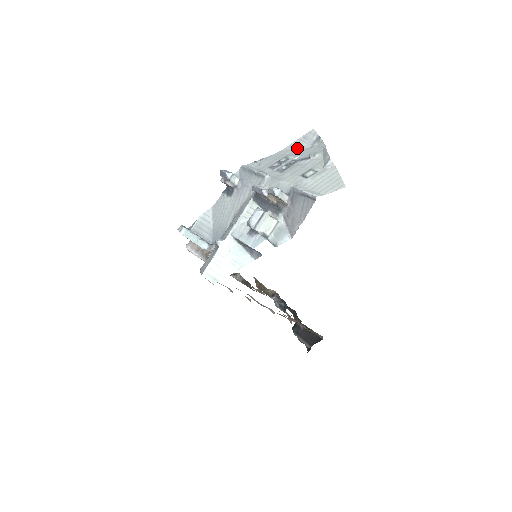
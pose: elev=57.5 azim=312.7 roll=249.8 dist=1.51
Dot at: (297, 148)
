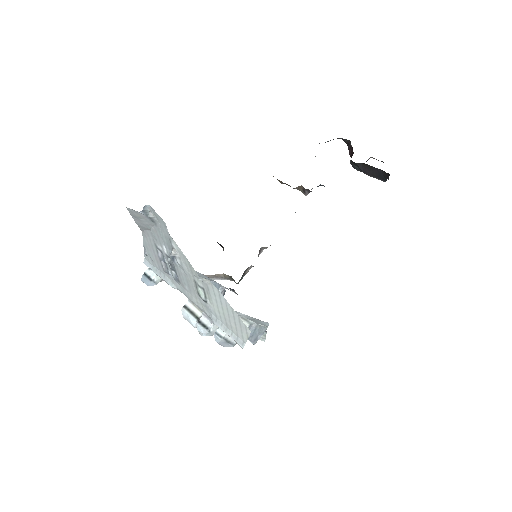
Dot at: (148, 228)
